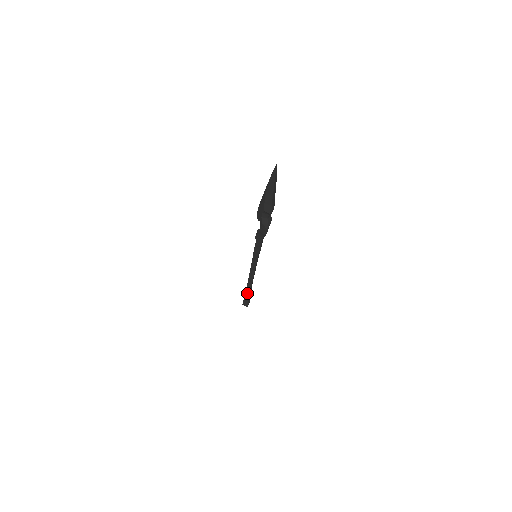
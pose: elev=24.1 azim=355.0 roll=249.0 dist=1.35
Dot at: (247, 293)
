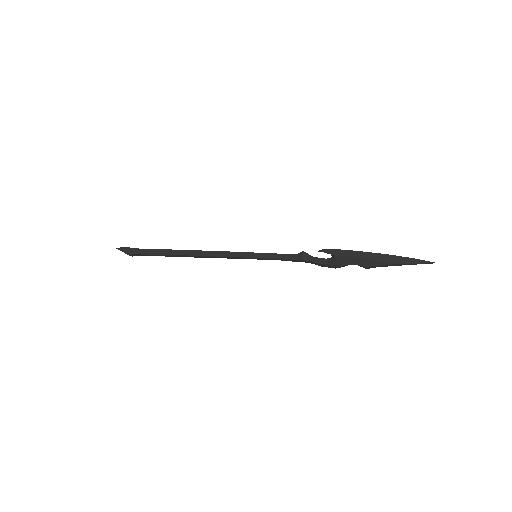
Dot at: (163, 255)
